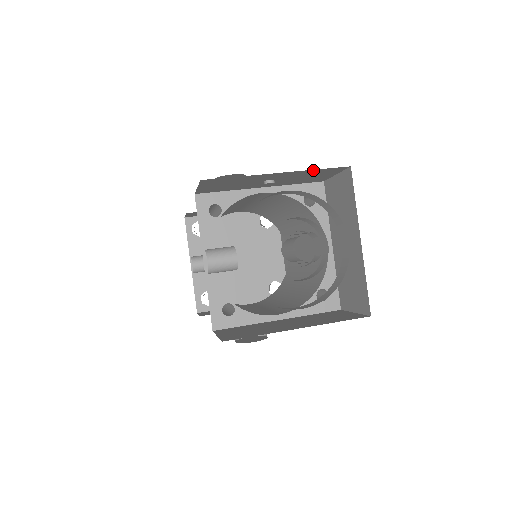
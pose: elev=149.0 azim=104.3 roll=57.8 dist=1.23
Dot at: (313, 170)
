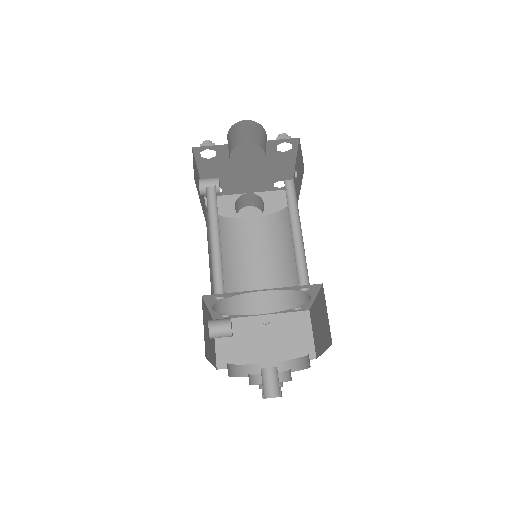
Dot at: occluded
